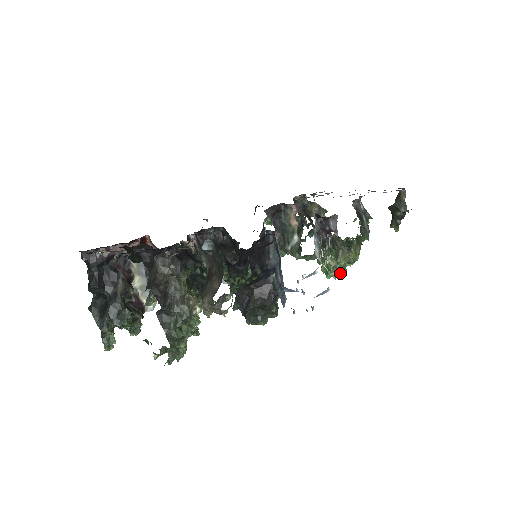
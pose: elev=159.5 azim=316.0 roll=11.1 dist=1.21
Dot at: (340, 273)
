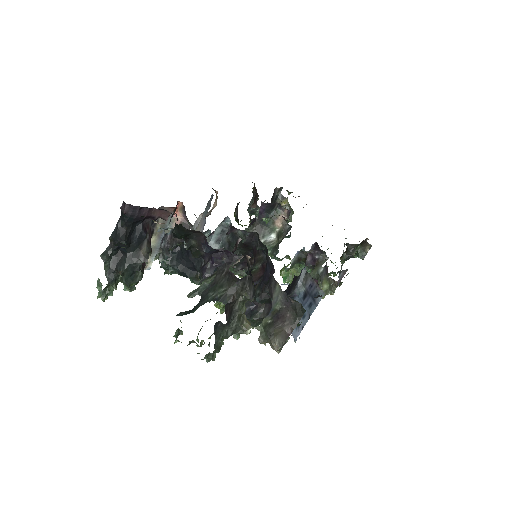
Dot at: occluded
